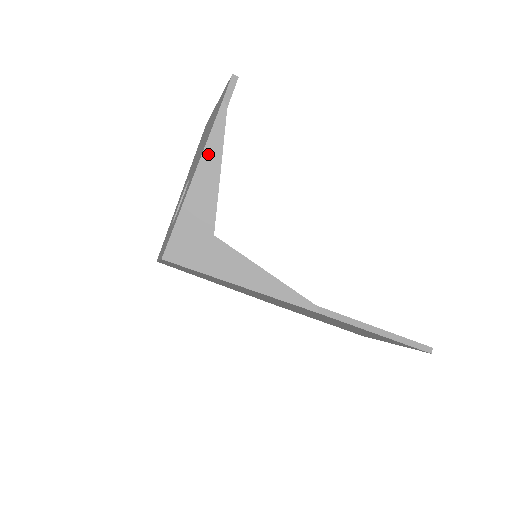
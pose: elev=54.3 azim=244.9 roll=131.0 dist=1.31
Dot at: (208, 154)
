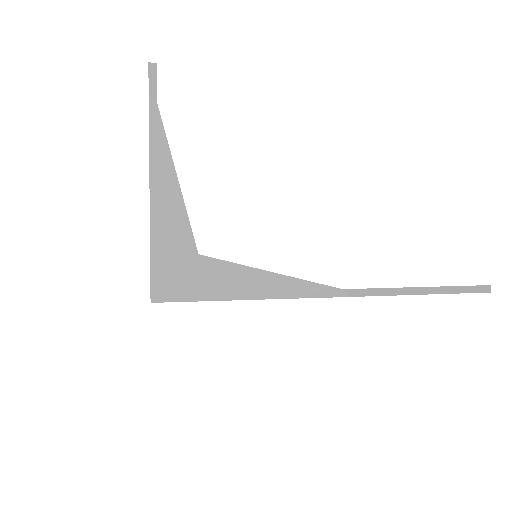
Dot at: (156, 165)
